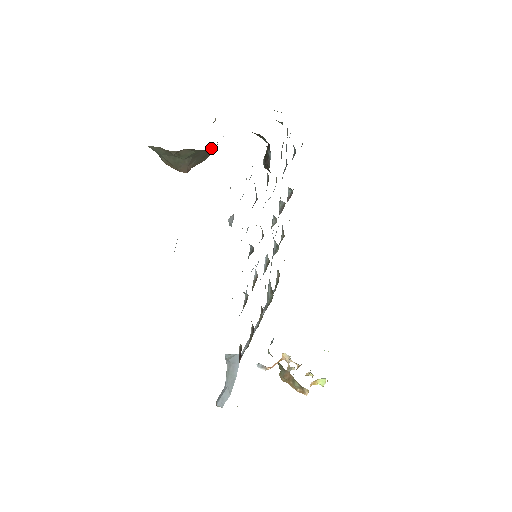
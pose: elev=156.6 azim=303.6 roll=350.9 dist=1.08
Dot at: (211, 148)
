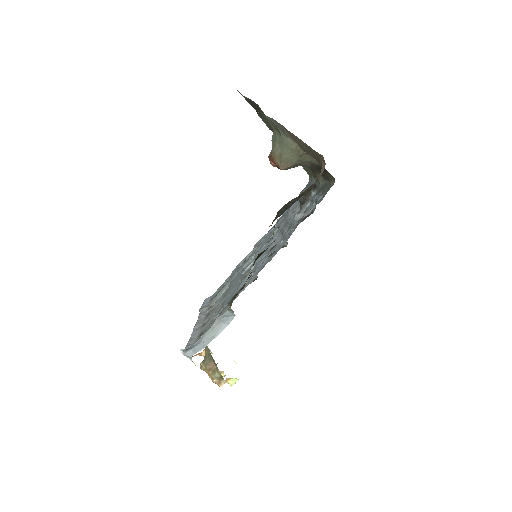
Dot at: (306, 165)
